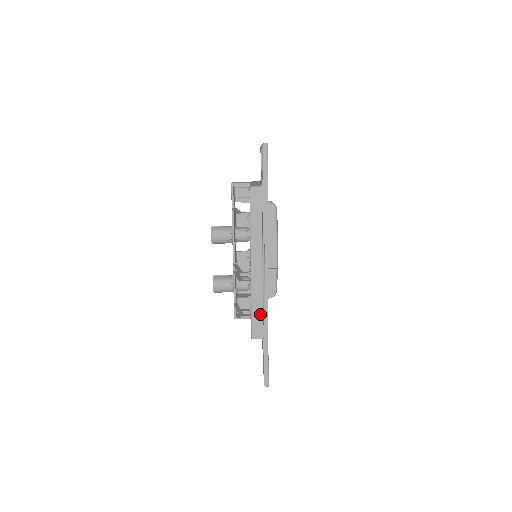
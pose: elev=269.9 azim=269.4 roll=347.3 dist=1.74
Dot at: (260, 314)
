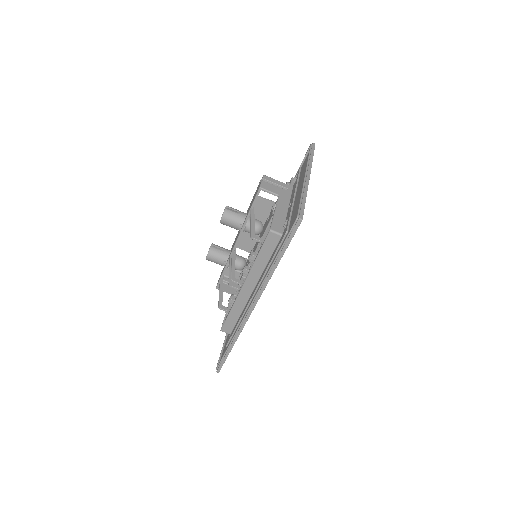
Dot at: (235, 319)
